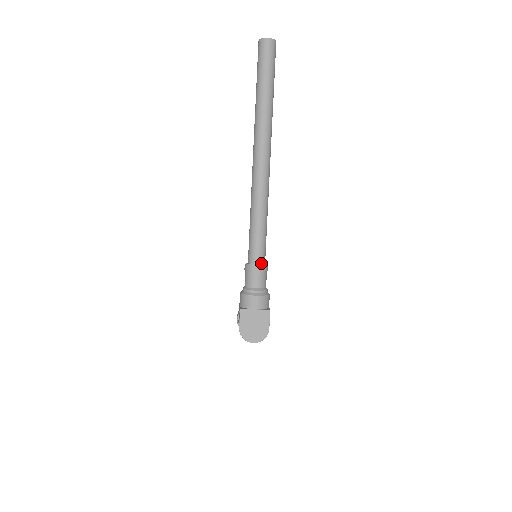
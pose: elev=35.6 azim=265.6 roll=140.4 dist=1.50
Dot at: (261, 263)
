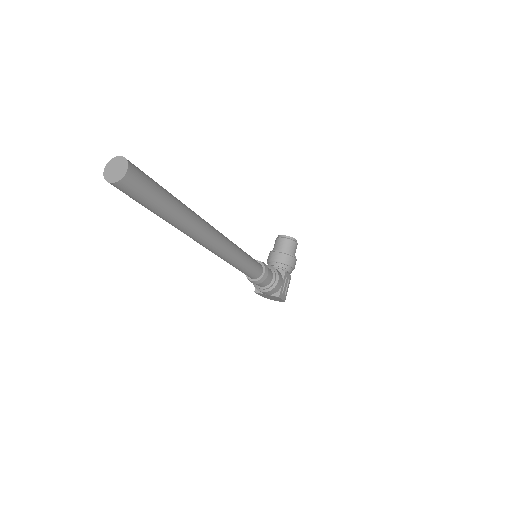
Dot at: (256, 278)
